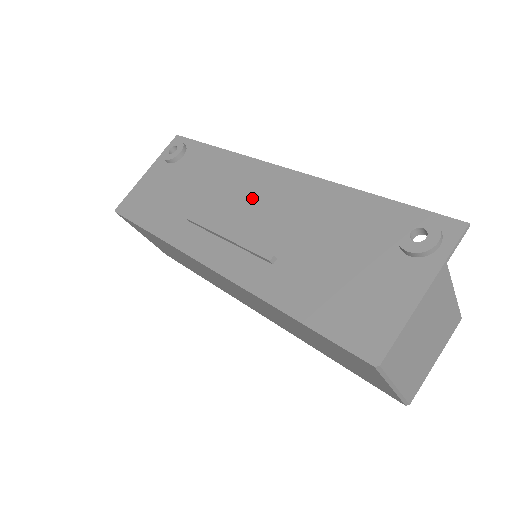
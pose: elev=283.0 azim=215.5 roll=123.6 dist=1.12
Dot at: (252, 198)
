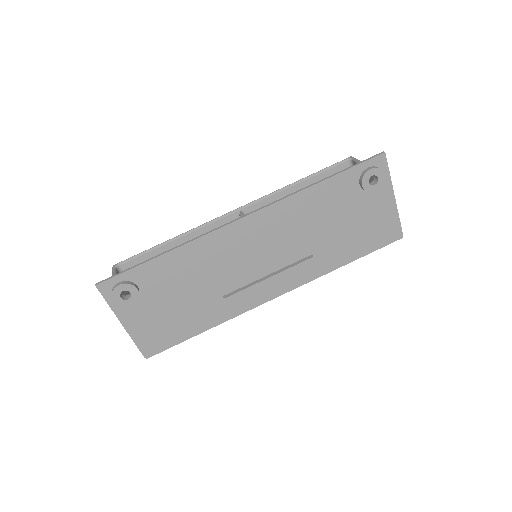
Dot at: (250, 250)
